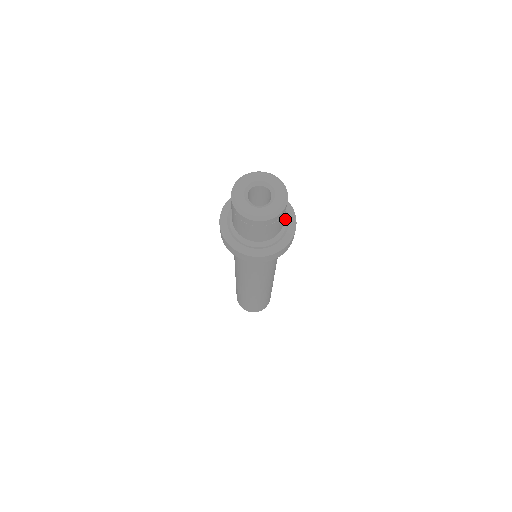
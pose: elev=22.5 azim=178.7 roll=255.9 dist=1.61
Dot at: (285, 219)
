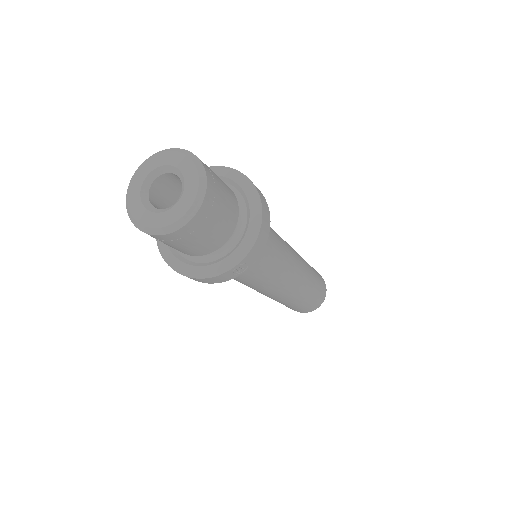
Dot at: (237, 242)
